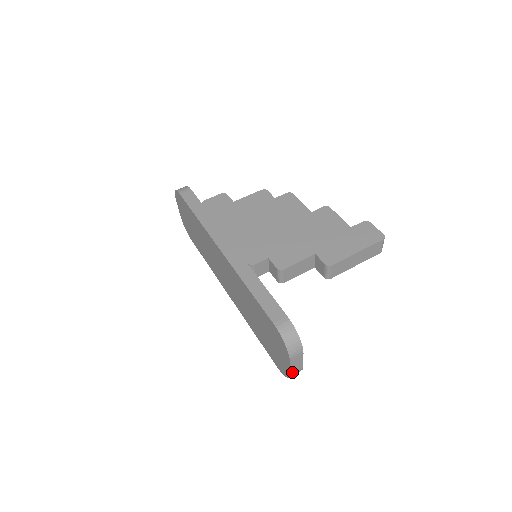
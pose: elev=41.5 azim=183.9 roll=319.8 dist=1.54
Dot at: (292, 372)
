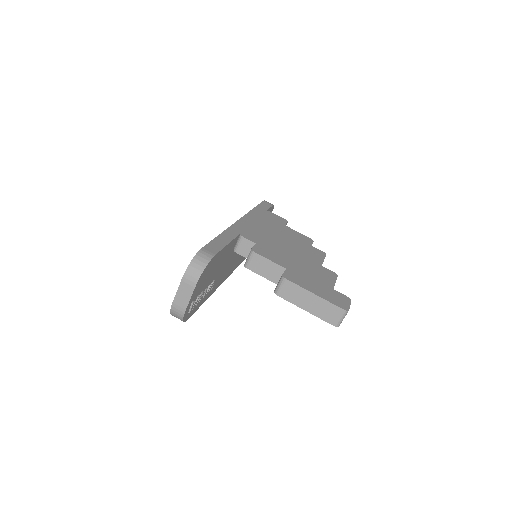
Dot at: (175, 302)
